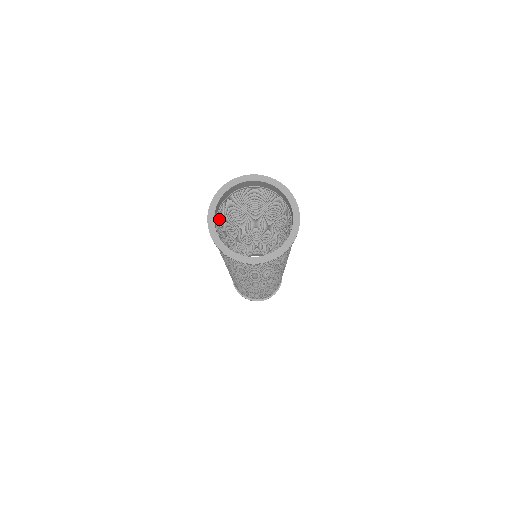
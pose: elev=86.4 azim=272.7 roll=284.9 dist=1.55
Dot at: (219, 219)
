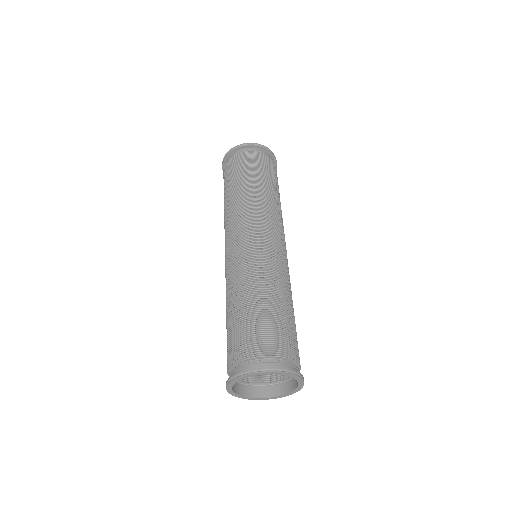
Dot at: occluded
